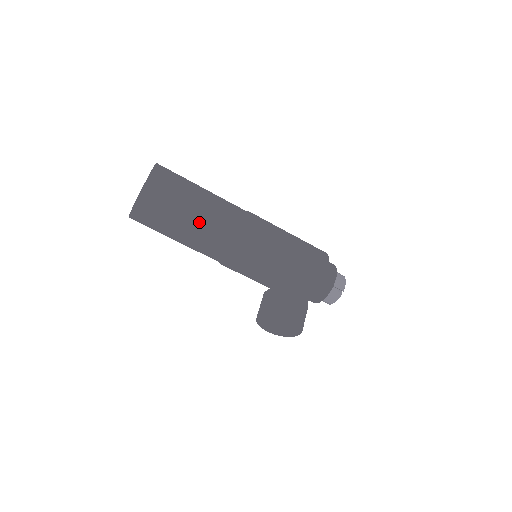
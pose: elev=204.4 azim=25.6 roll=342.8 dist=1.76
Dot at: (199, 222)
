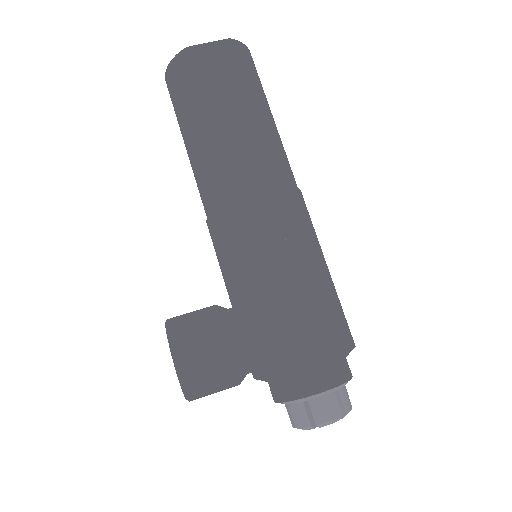
Dot at: (207, 137)
